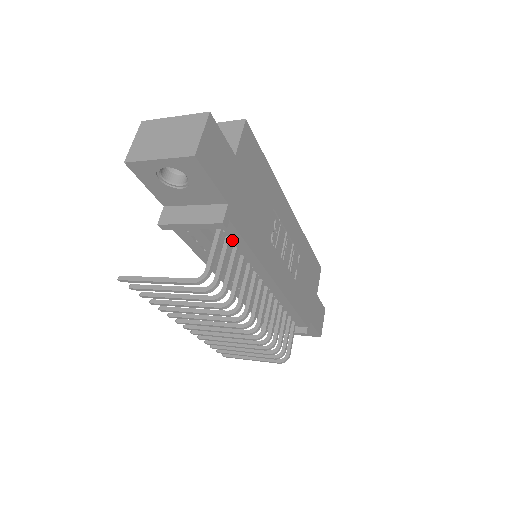
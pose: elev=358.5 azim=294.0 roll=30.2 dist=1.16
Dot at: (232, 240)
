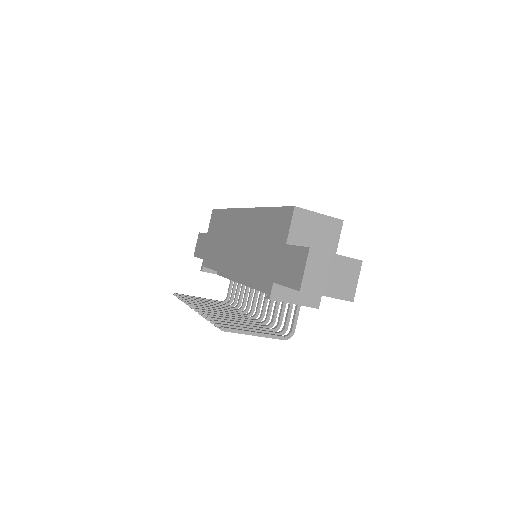
Dot at: occluded
